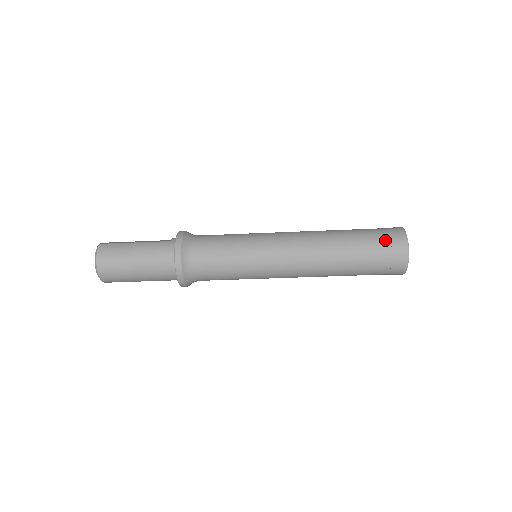
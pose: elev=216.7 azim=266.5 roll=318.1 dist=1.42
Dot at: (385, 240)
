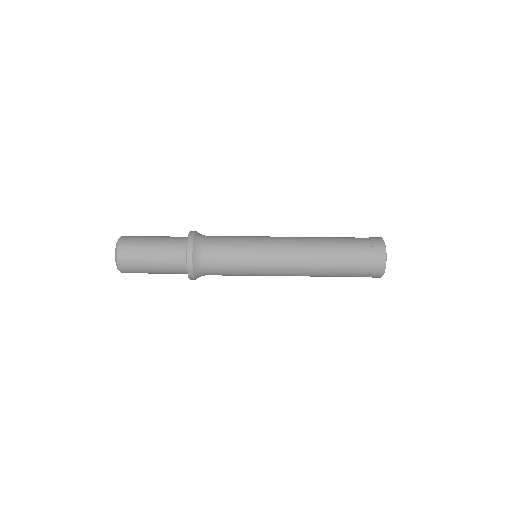
Dot at: occluded
